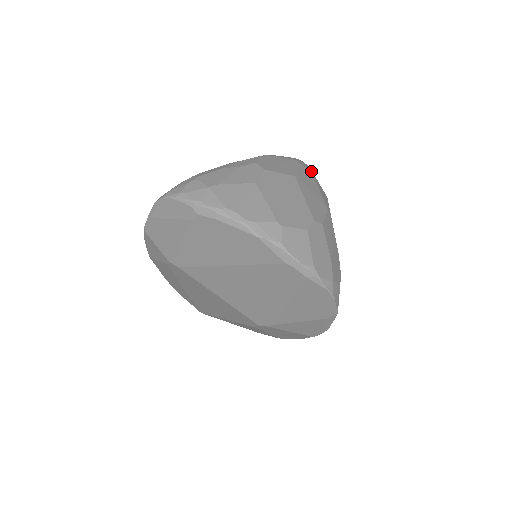
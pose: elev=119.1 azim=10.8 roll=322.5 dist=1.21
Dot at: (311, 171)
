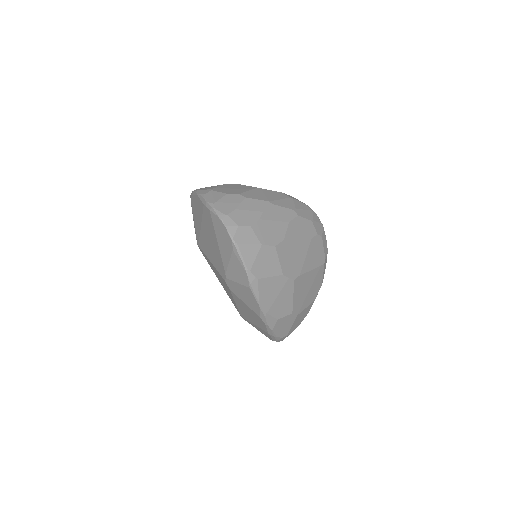
Dot at: (290, 197)
